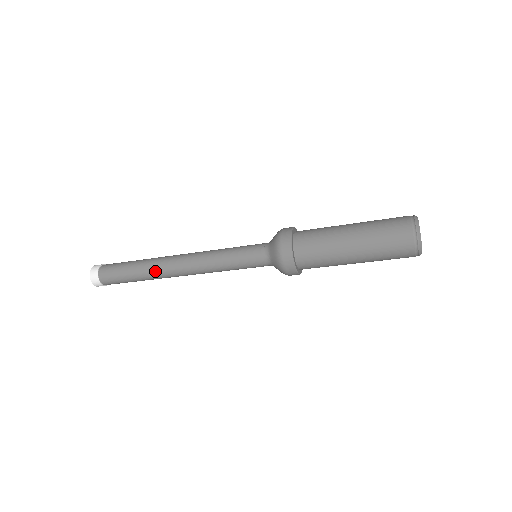
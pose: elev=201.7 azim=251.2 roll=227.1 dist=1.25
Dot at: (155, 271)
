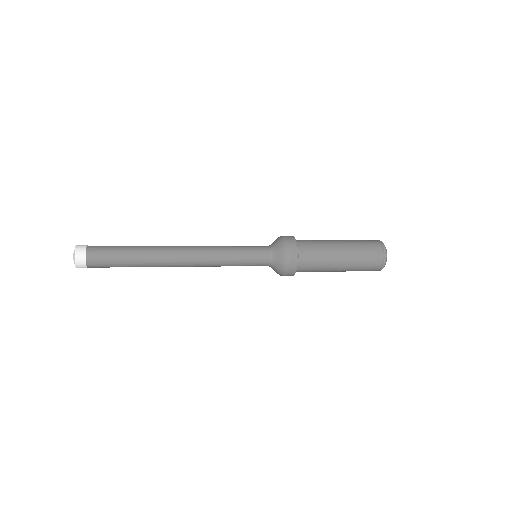
Dot at: (157, 253)
